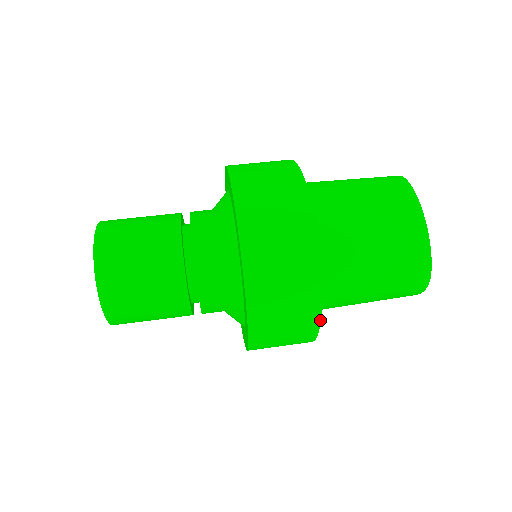
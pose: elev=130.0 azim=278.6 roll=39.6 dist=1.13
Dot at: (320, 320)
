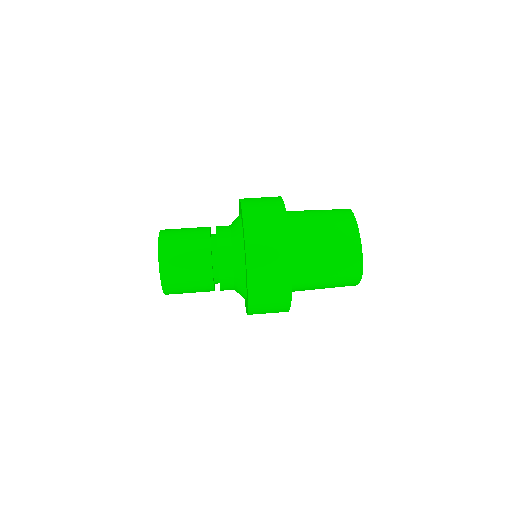
Dot at: occluded
